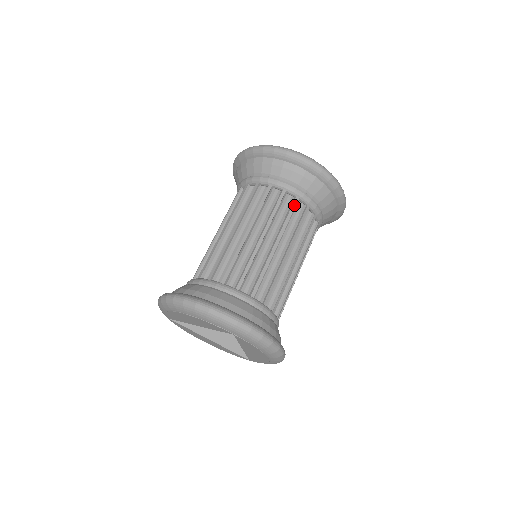
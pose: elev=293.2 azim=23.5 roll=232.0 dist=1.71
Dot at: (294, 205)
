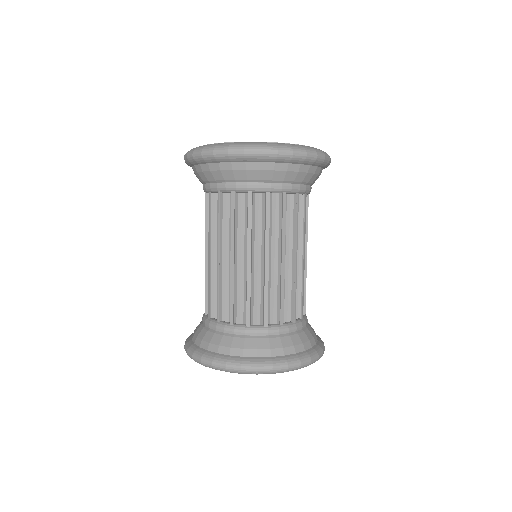
Dot at: (233, 204)
